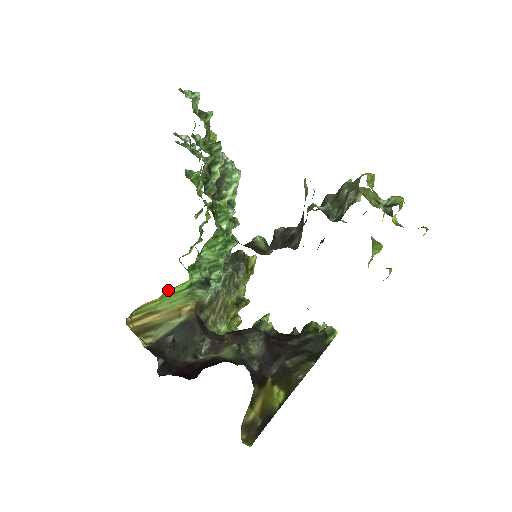
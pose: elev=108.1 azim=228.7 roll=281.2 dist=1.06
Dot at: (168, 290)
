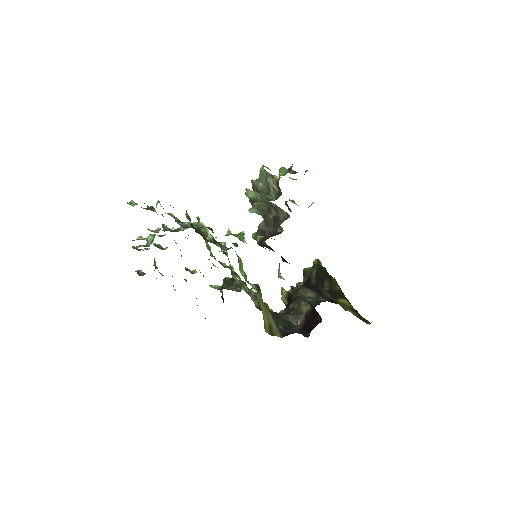
Dot at: occluded
